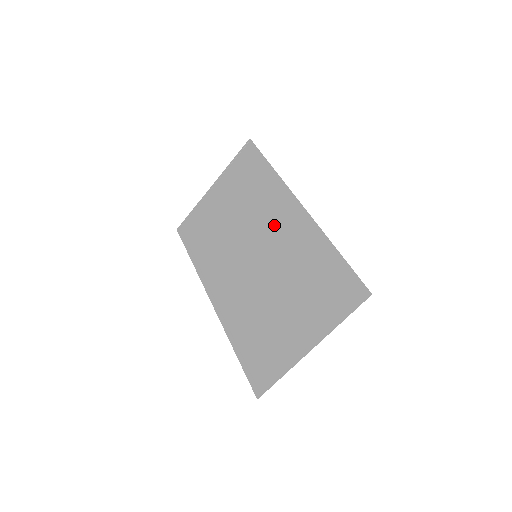
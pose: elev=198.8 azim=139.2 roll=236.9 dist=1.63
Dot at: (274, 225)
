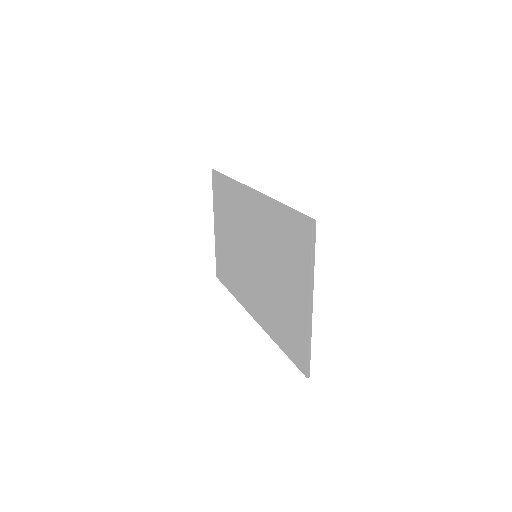
Dot at: (249, 221)
